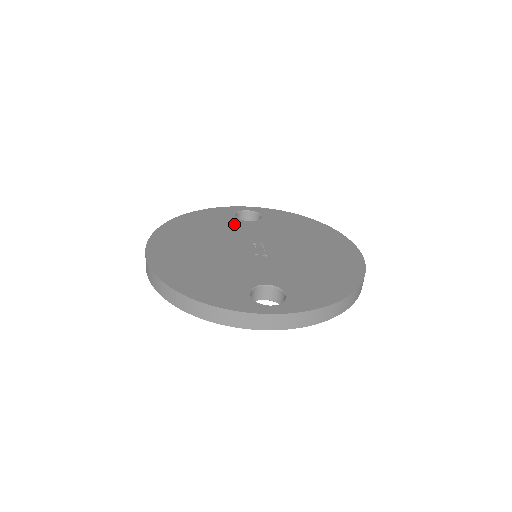
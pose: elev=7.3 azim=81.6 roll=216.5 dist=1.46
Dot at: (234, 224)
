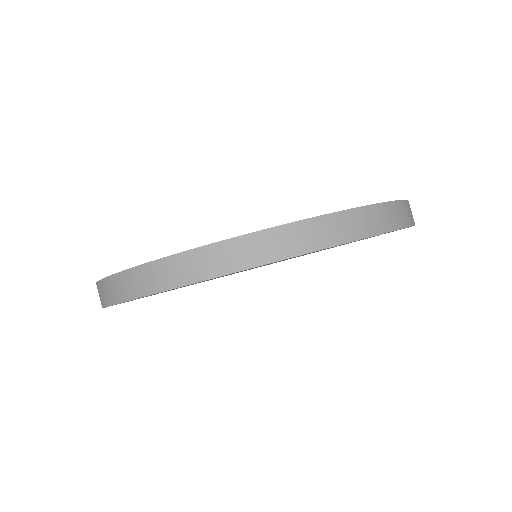
Dot at: occluded
